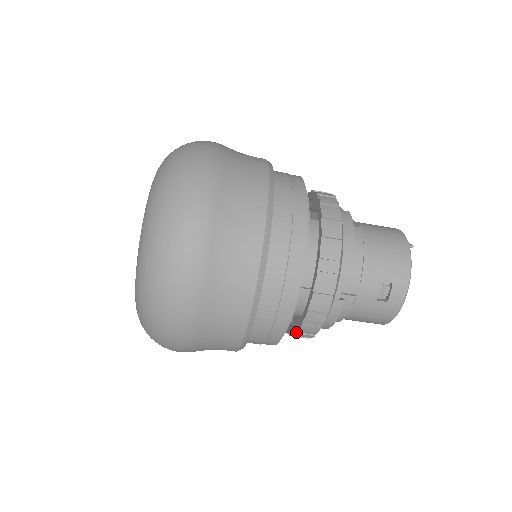
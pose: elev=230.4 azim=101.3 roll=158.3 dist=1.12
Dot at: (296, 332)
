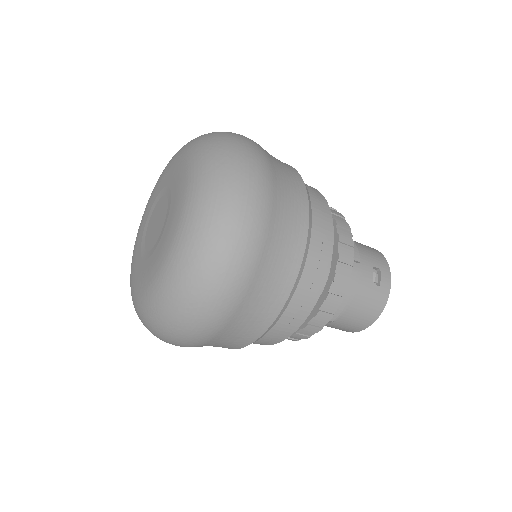
Dot at: (318, 309)
